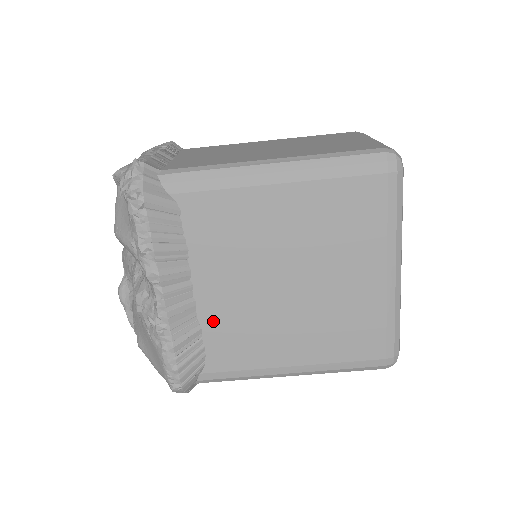
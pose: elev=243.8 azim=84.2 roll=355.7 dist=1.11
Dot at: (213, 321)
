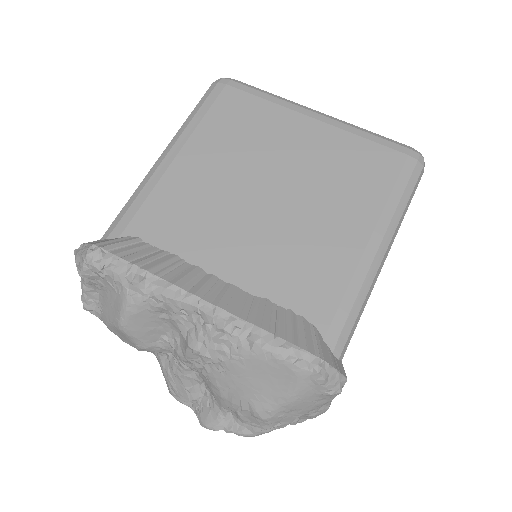
Dot at: (266, 282)
